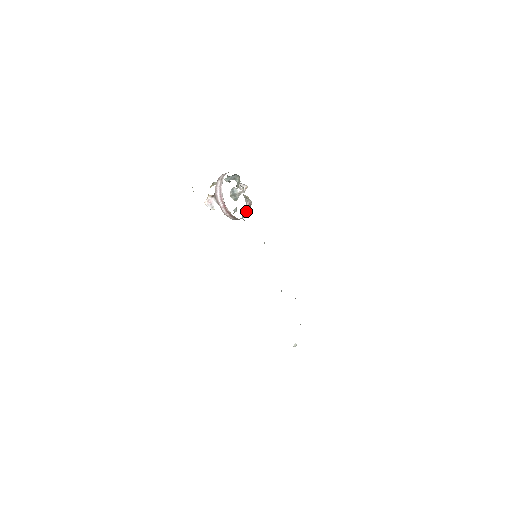
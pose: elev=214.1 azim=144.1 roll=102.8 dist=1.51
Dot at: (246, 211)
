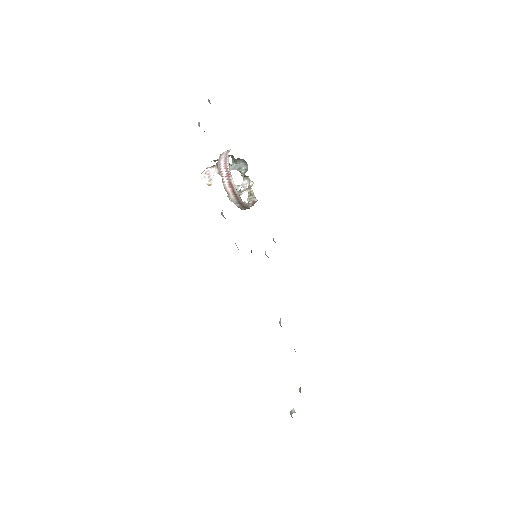
Dot at: occluded
